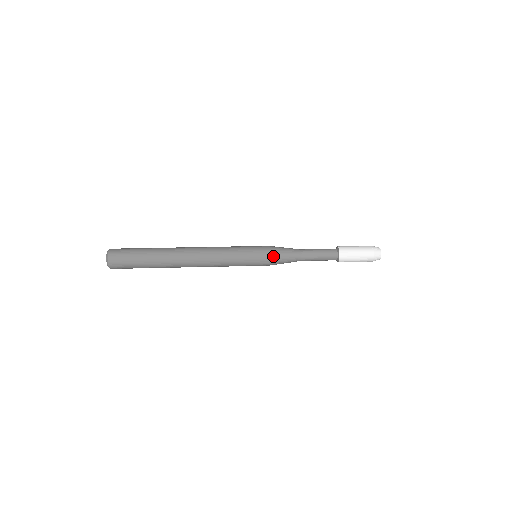
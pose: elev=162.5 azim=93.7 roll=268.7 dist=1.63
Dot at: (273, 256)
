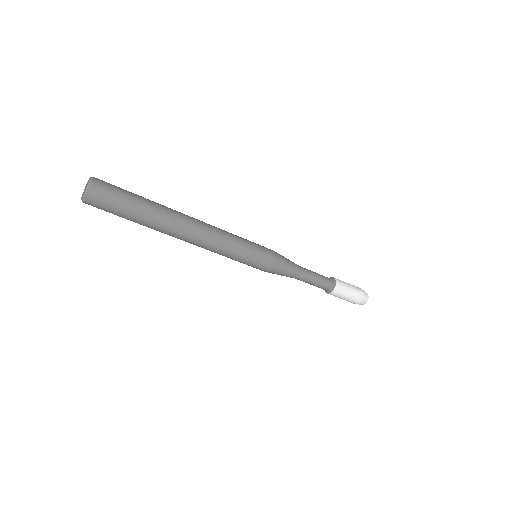
Dot at: (276, 252)
